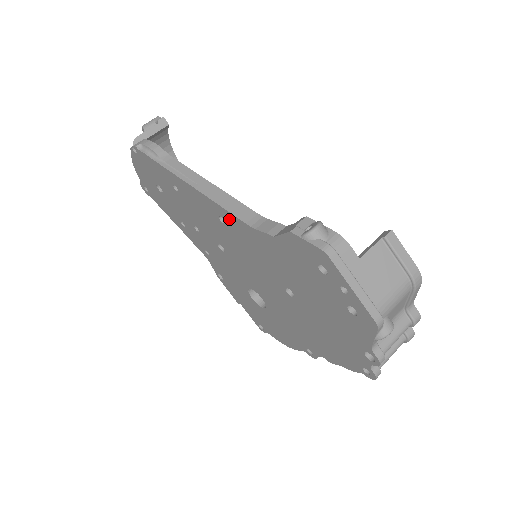
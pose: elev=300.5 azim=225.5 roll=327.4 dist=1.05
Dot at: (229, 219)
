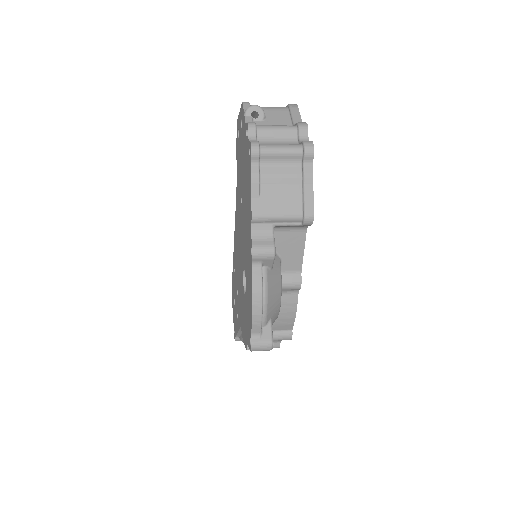
Dot at: (236, 218)
